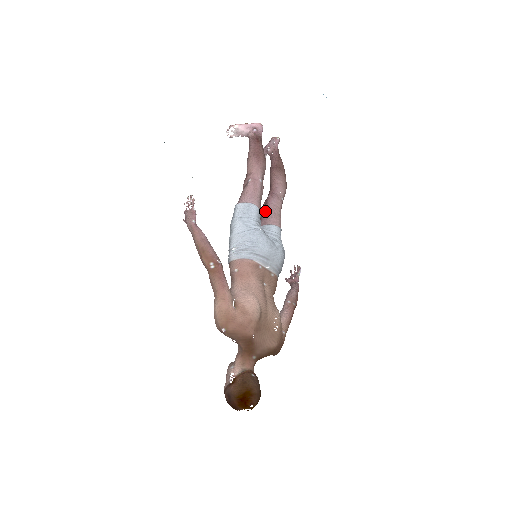
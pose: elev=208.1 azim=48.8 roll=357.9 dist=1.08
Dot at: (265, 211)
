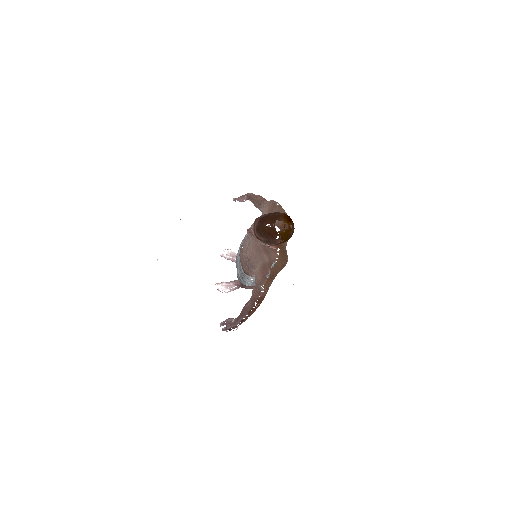
Dot at: occluded
